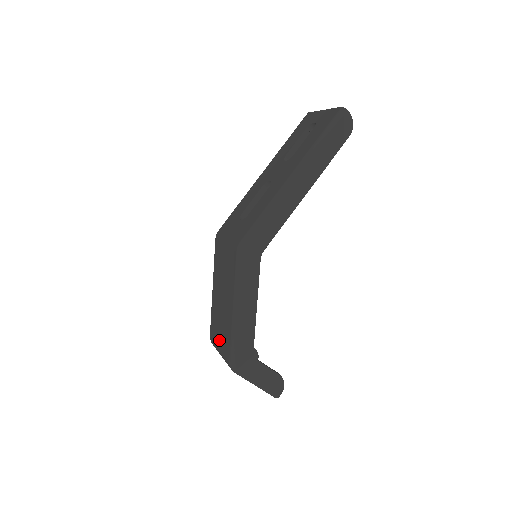
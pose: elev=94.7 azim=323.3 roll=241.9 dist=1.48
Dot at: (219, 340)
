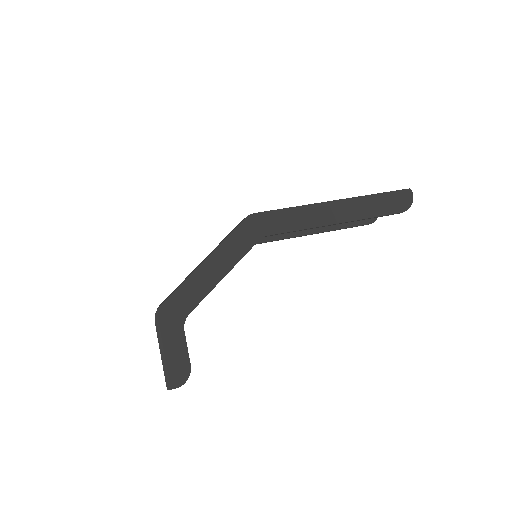
Dot at: occluded
